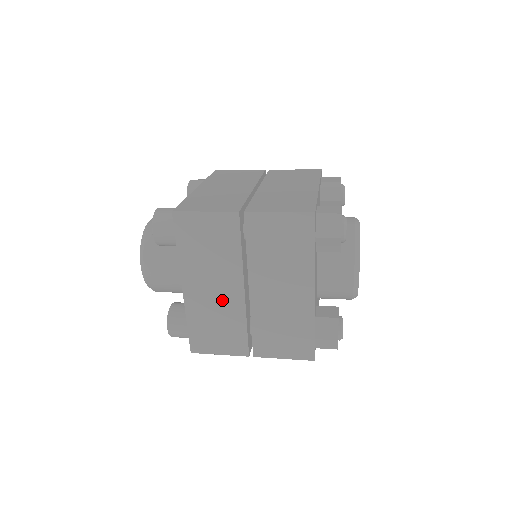
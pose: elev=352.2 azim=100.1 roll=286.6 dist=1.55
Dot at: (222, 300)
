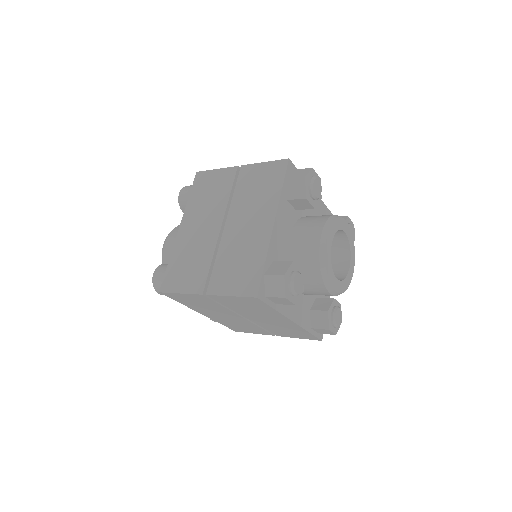
Dot at: (202, 238)
